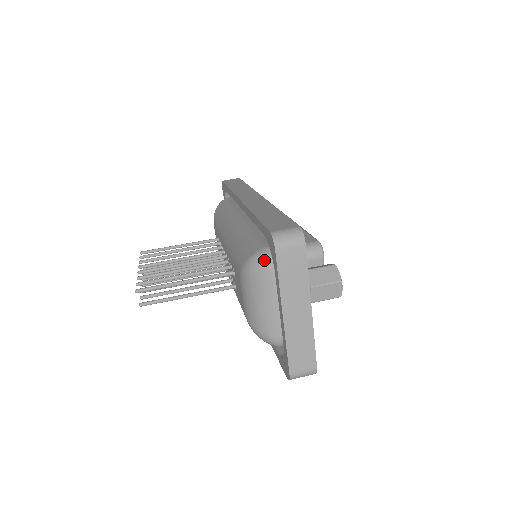
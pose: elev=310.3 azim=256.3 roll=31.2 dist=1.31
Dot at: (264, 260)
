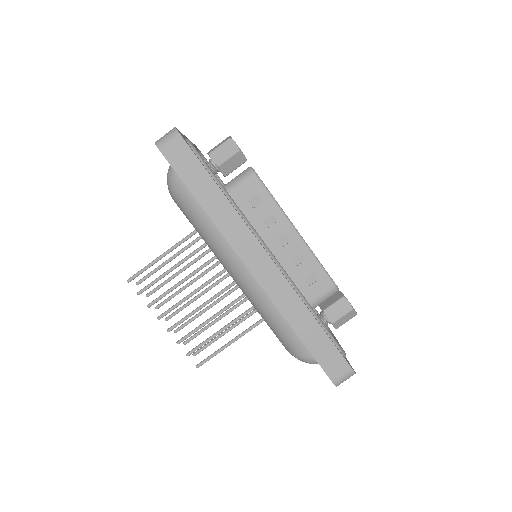
Dot at: occluded
